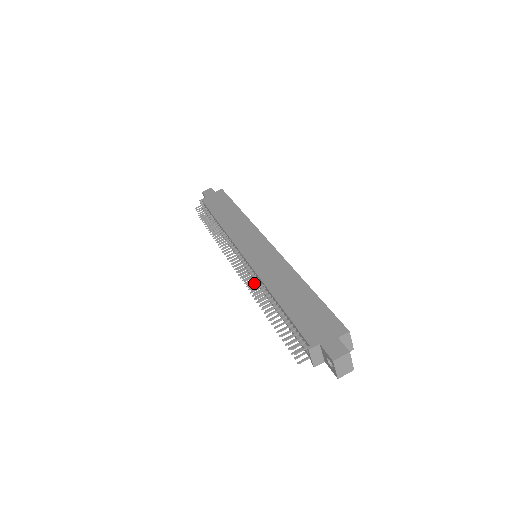
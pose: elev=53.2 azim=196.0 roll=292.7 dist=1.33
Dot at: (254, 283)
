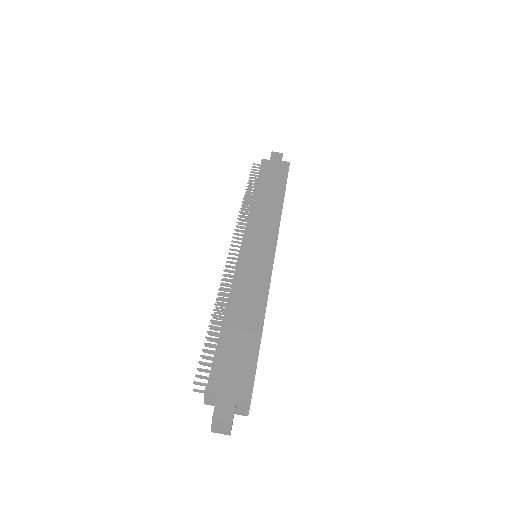
Dot at: occluded
